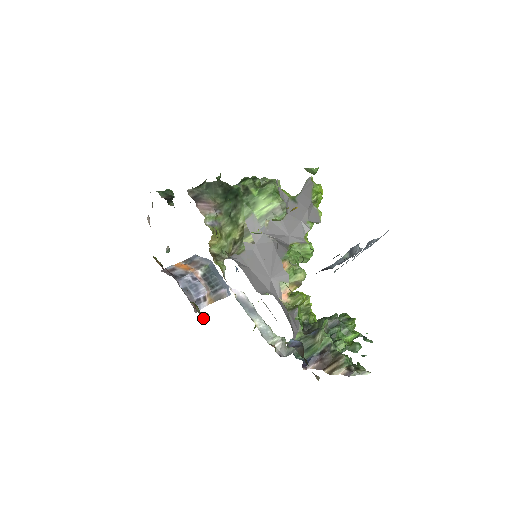
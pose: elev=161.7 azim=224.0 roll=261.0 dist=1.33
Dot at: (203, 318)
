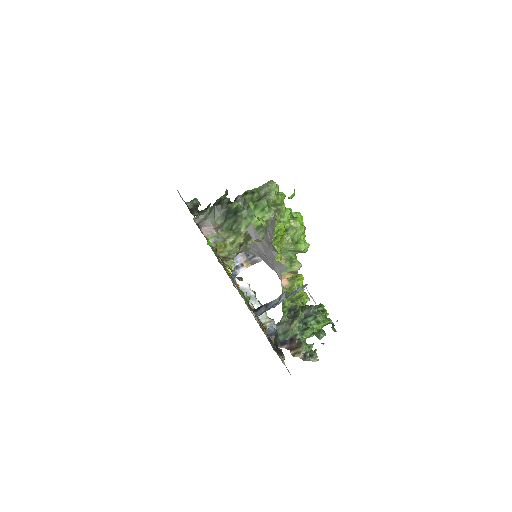
Dot at: occluded
